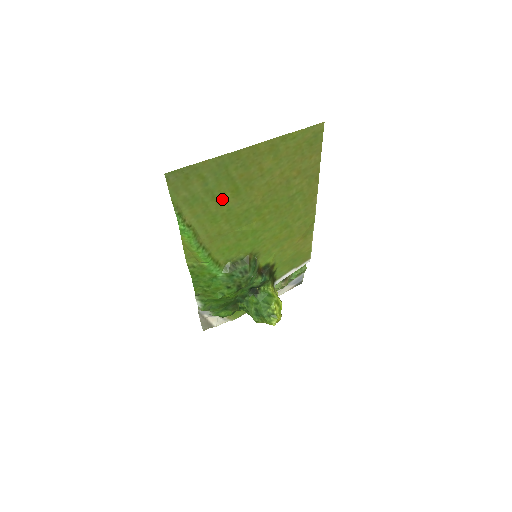
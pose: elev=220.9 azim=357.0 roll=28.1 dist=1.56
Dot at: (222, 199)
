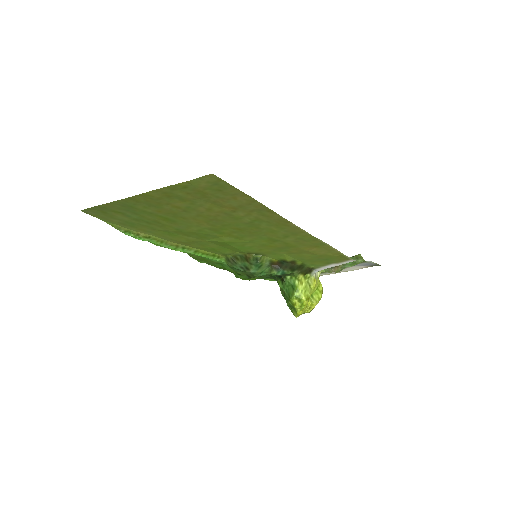
Dot at: (160, 223)
